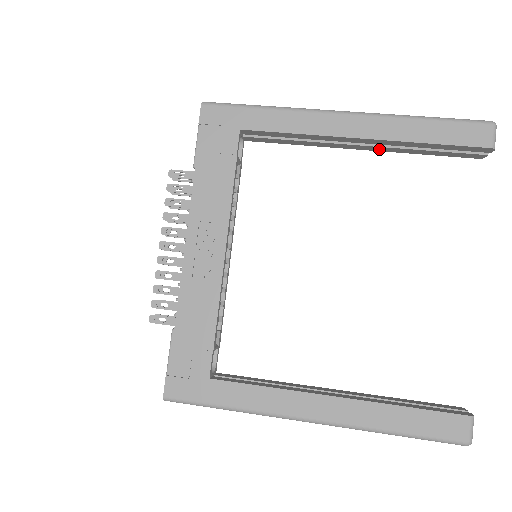
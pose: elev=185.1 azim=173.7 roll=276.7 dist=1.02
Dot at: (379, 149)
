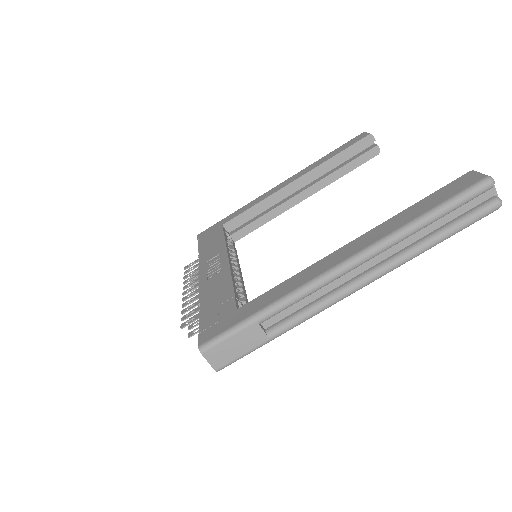
Dot at: (316, 189)
